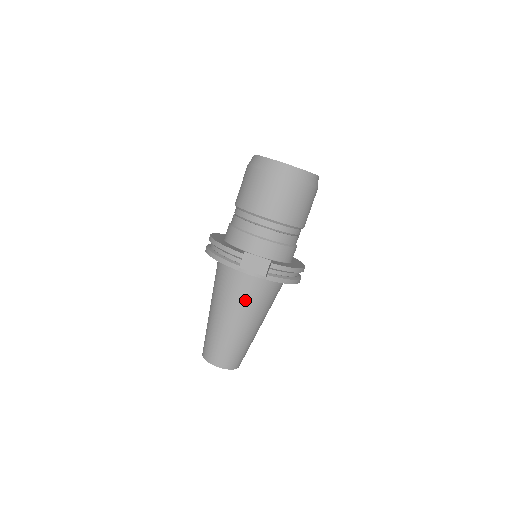
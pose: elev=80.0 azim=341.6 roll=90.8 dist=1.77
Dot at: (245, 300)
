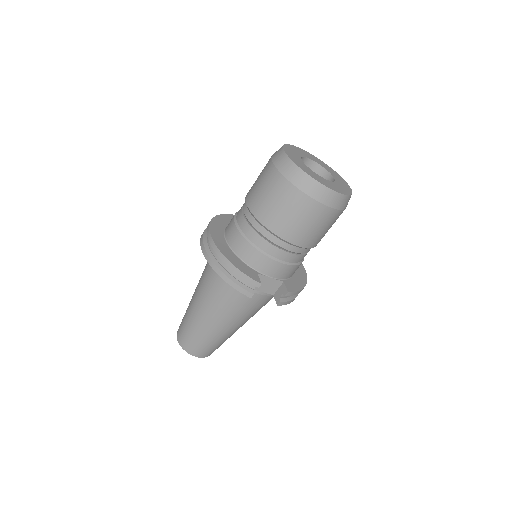
Dot at: (244, 312)
